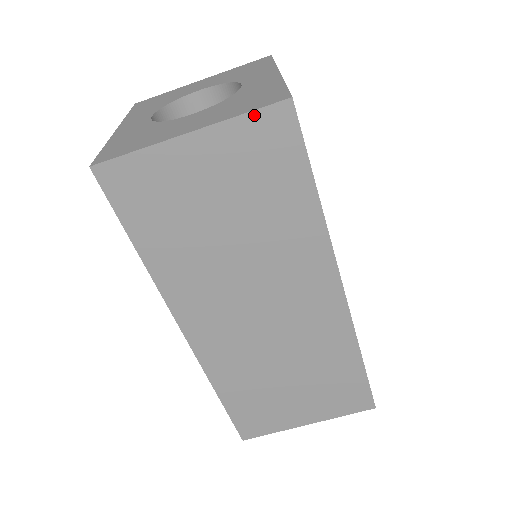
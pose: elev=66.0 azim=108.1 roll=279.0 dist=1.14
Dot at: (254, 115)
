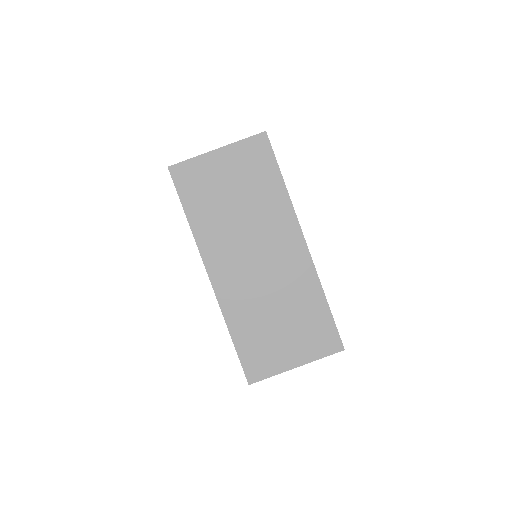
Dot at: (248, 140)
